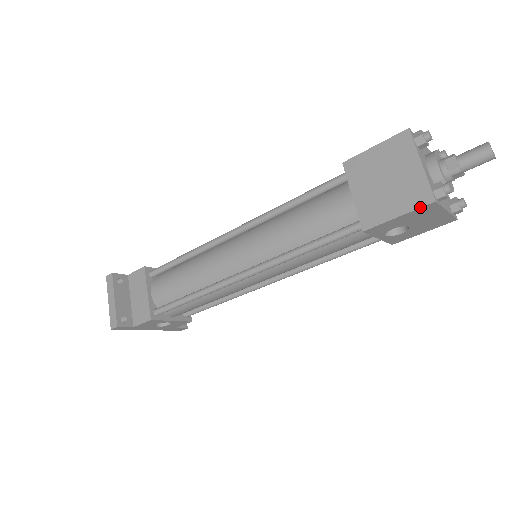
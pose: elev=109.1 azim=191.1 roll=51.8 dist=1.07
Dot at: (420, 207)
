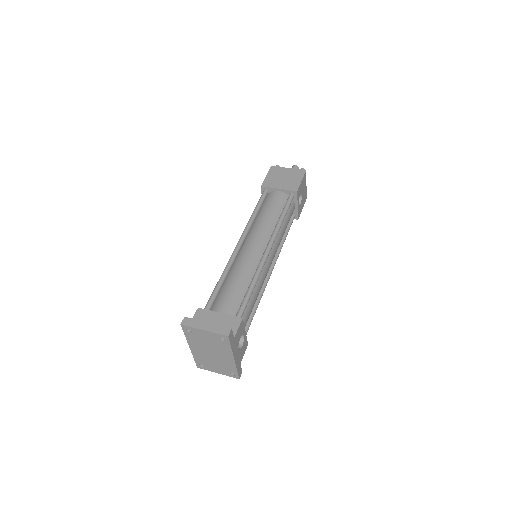
Dot at: (304, 174)
